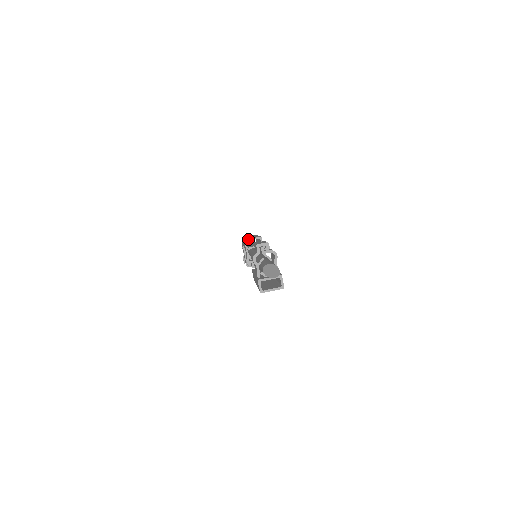
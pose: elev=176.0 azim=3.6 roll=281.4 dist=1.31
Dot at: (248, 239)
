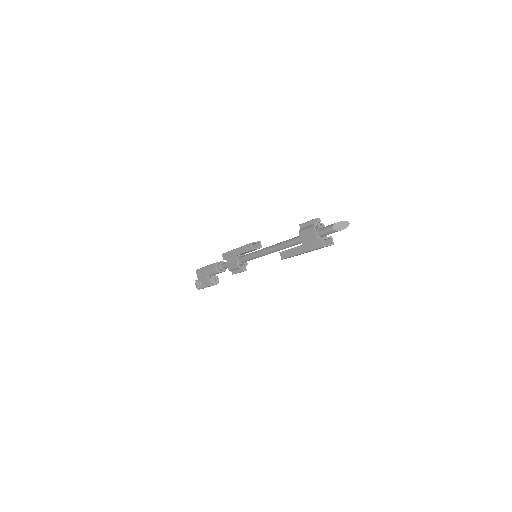
Dot at: (253, 242)
